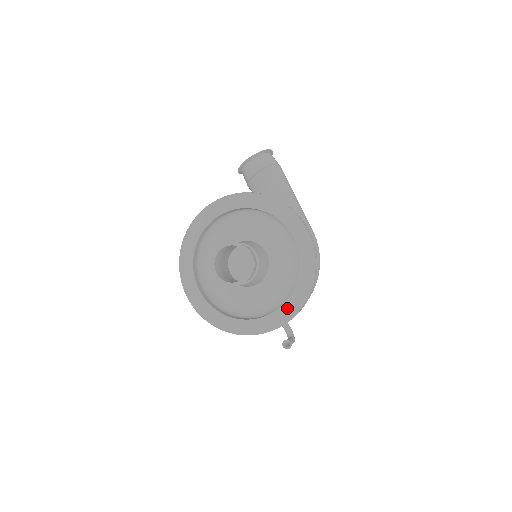
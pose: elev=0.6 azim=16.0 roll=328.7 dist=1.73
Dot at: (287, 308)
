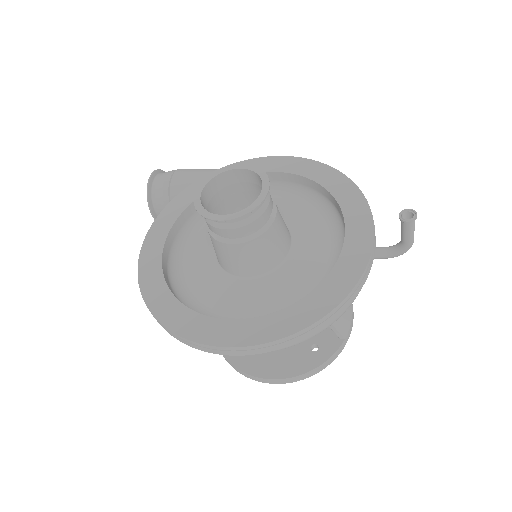
Dot at: (352, 213)
